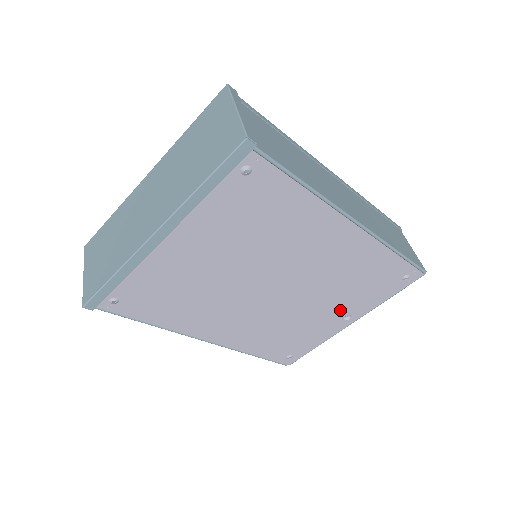
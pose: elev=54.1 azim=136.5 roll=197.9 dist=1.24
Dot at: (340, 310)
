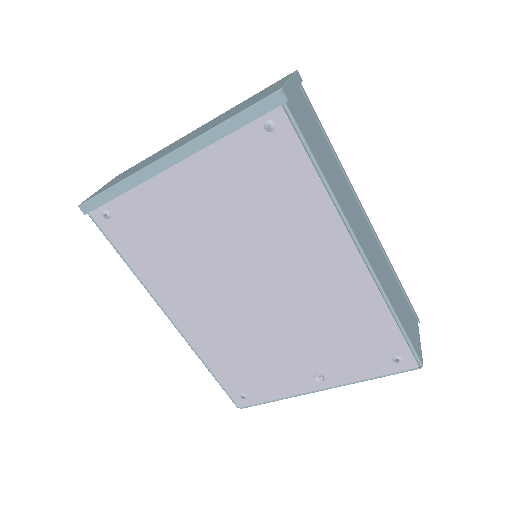
Dot at: (314, 362)
